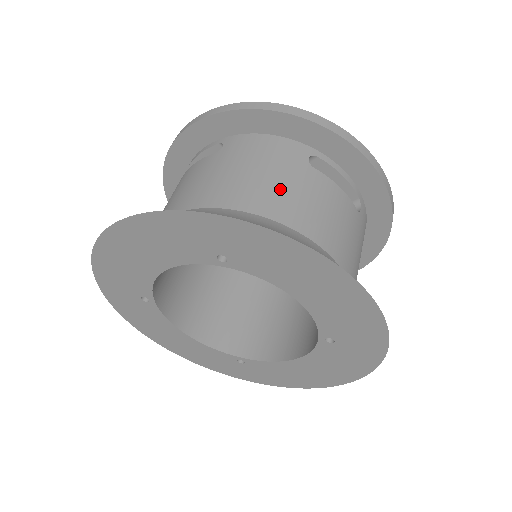
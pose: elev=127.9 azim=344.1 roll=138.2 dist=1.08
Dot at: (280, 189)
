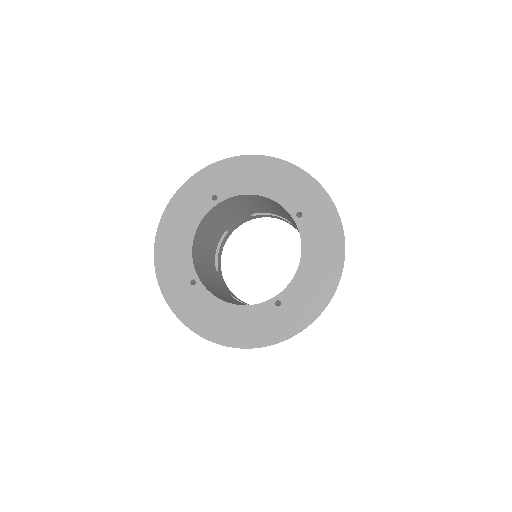
Dot at: occluded
